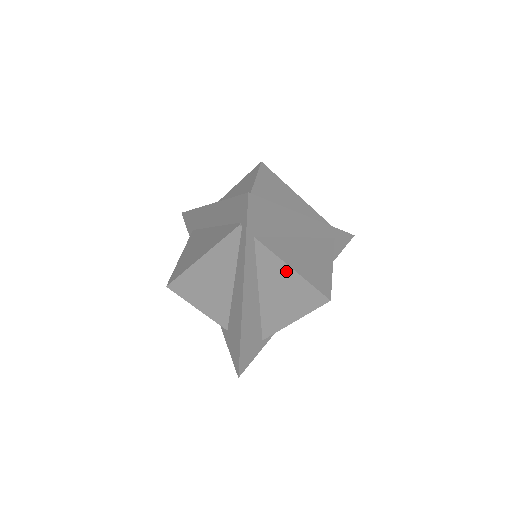
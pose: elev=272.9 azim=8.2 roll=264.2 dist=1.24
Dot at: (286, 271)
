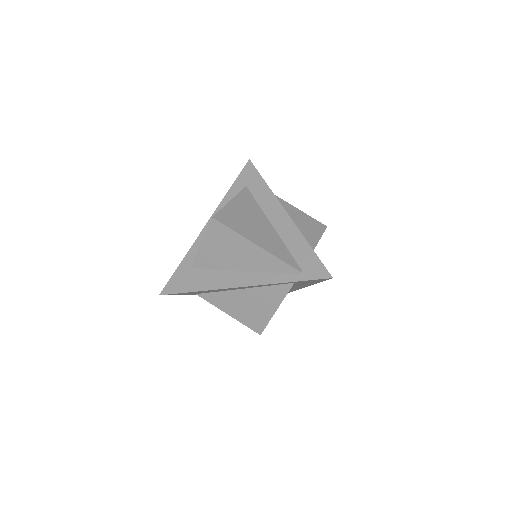
Dot at: (273, 305)
